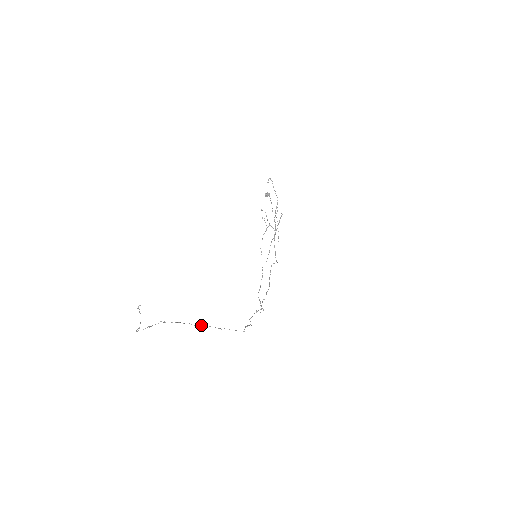
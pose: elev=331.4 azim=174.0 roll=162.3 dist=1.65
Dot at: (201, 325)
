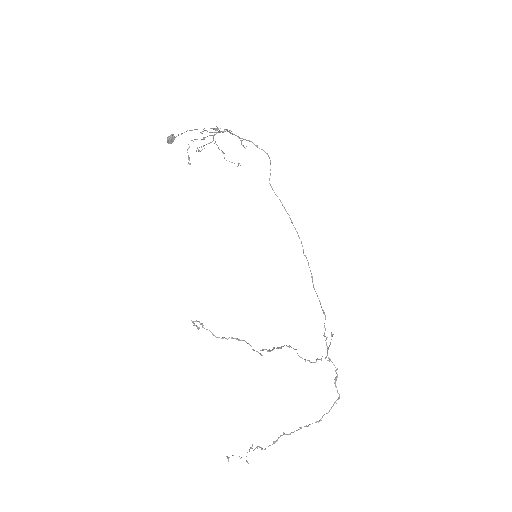
Dot at: occluded
